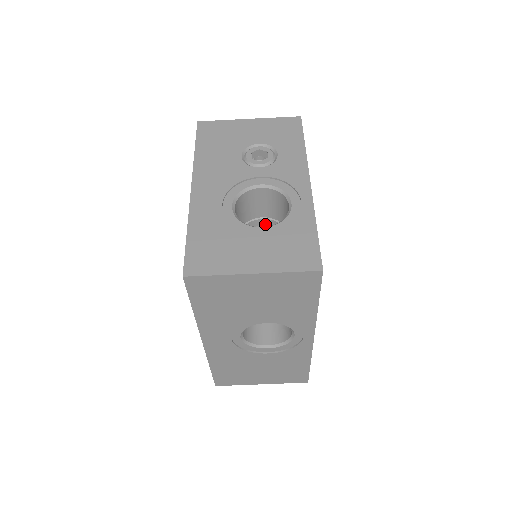
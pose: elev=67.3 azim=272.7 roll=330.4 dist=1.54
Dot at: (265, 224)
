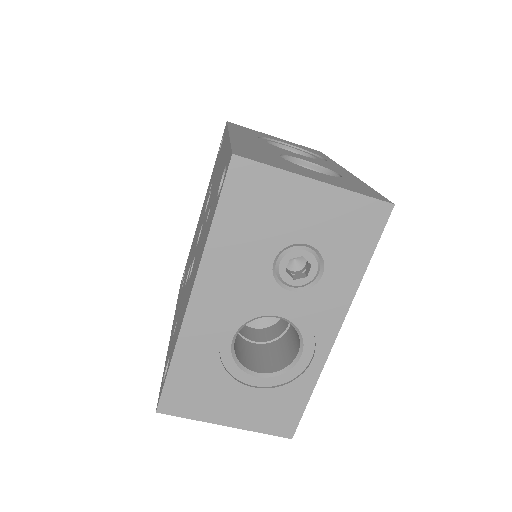
Dot at: occluded
